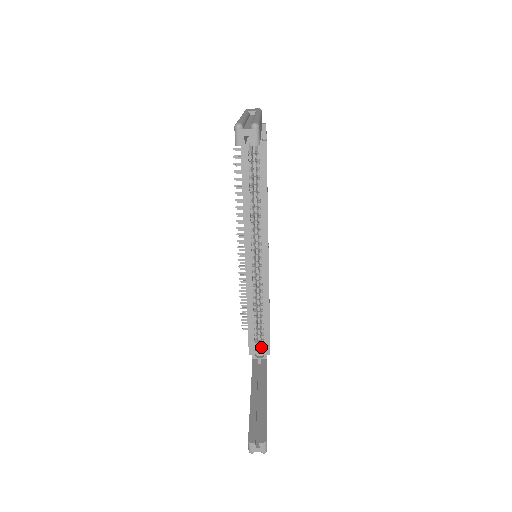
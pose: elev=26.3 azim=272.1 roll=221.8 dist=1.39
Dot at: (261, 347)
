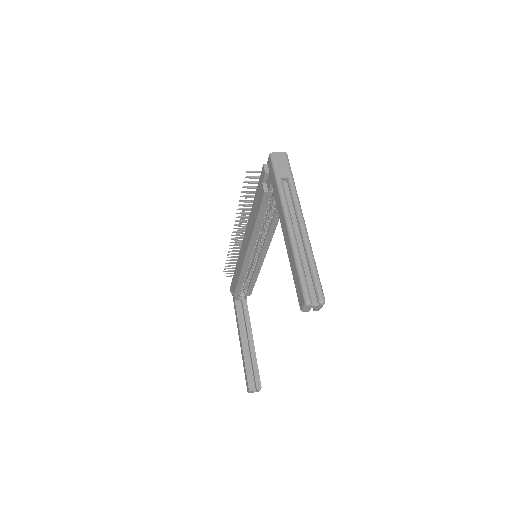
Dot at: (244, 294)
